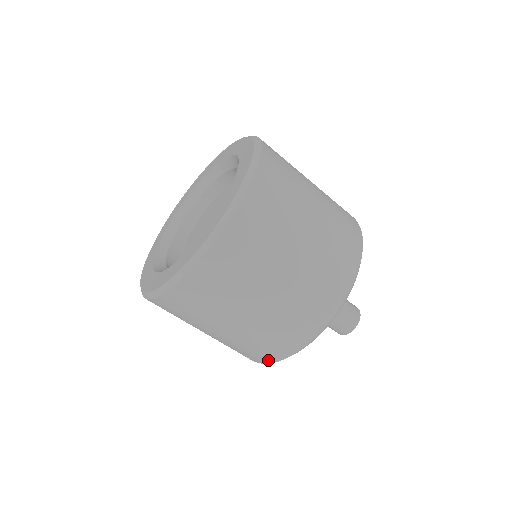
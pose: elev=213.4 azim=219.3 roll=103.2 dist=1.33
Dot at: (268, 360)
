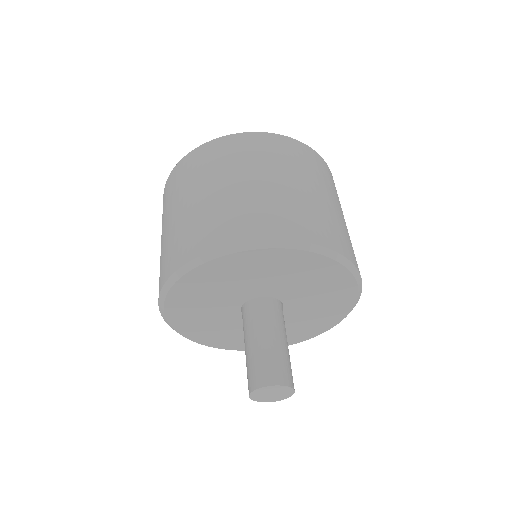
Dot at: (235, 238)
